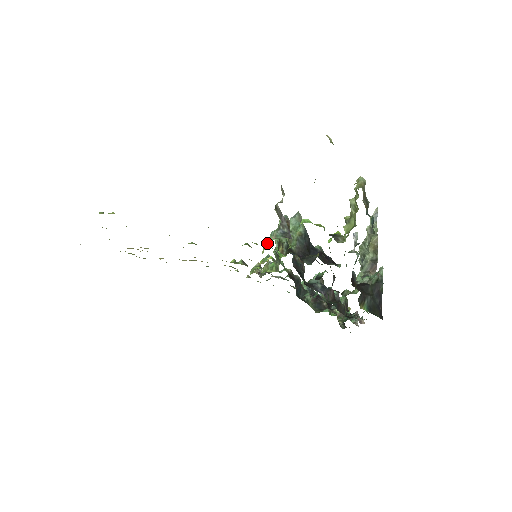
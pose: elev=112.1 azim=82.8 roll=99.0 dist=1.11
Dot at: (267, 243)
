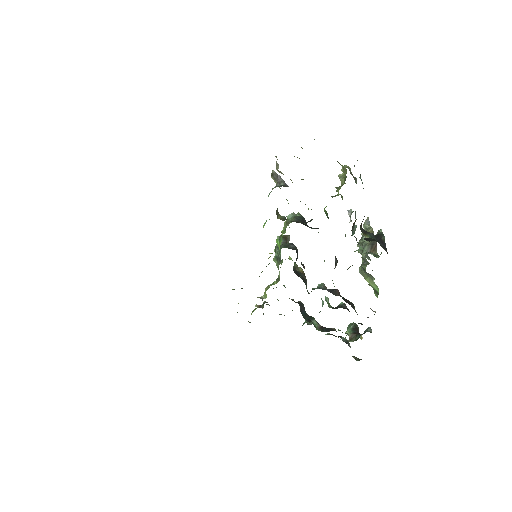
Dot at: occluded
